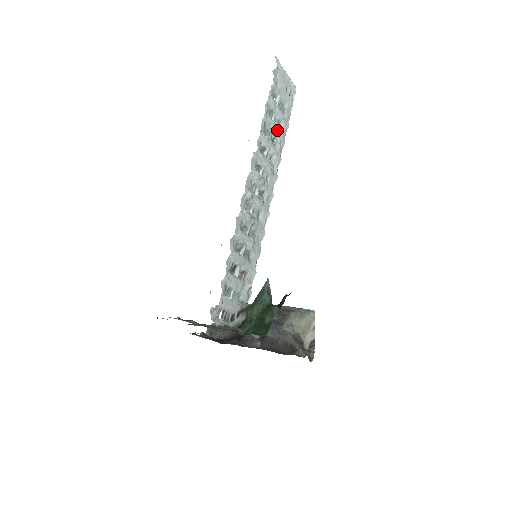
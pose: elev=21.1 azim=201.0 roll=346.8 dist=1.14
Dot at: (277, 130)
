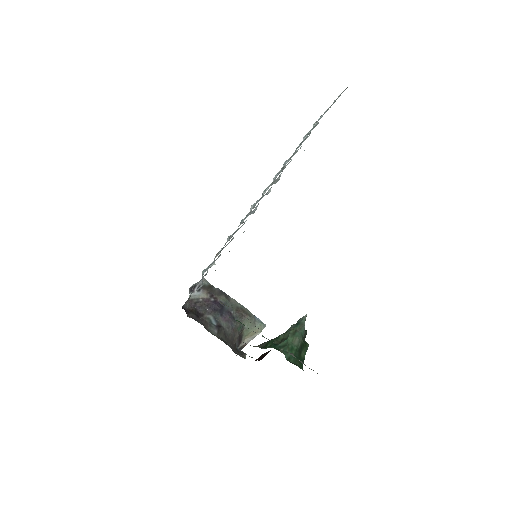
Dot at: occluded
